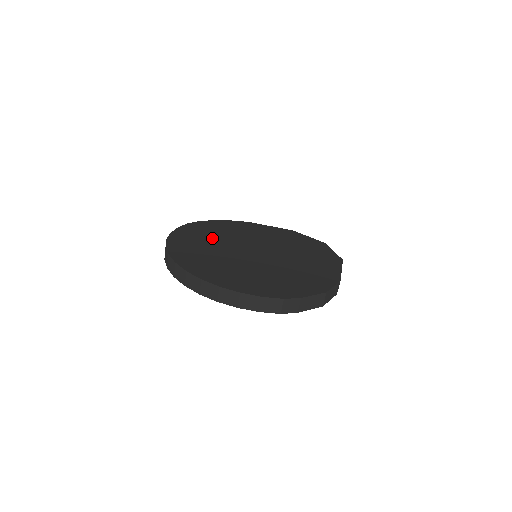
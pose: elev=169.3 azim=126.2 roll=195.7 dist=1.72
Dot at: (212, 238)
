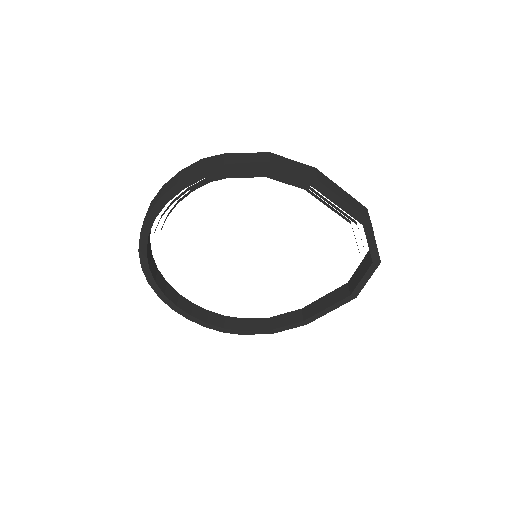
Dot at: occluded
